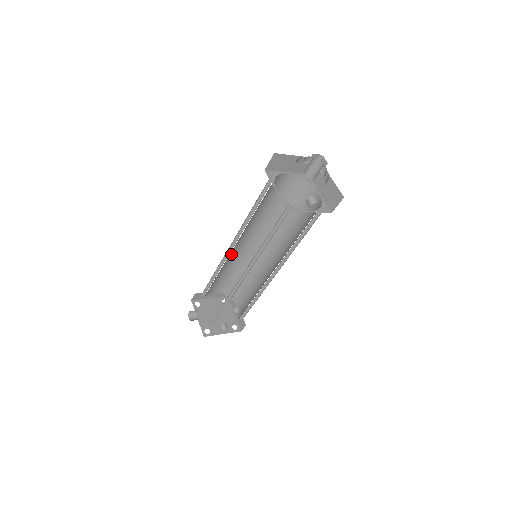
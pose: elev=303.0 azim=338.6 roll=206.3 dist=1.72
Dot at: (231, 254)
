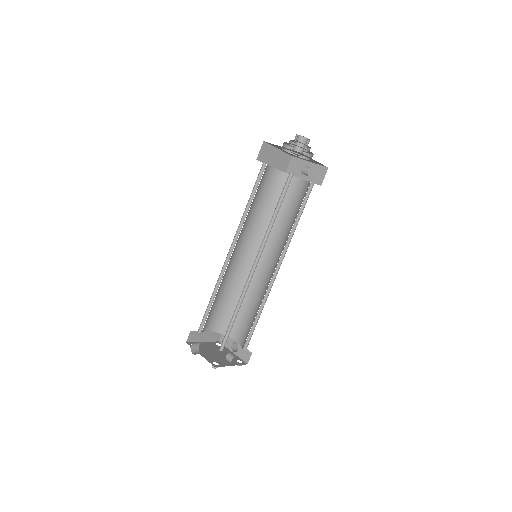
Dot at: (227, 267)
